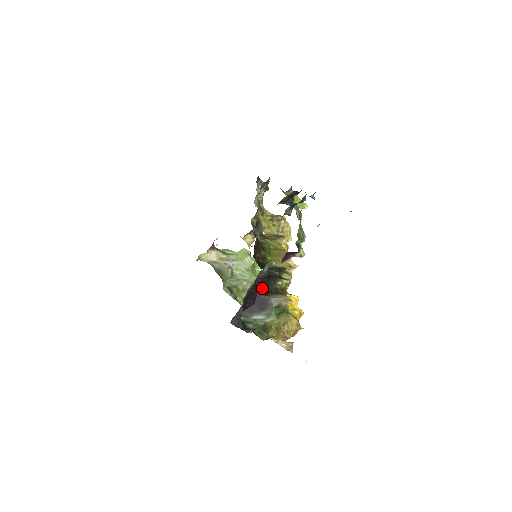
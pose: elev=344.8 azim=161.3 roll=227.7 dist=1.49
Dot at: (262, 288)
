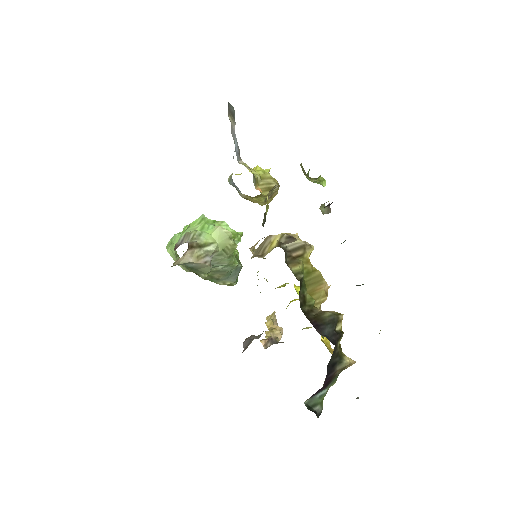
Dot at: (329, 364)
